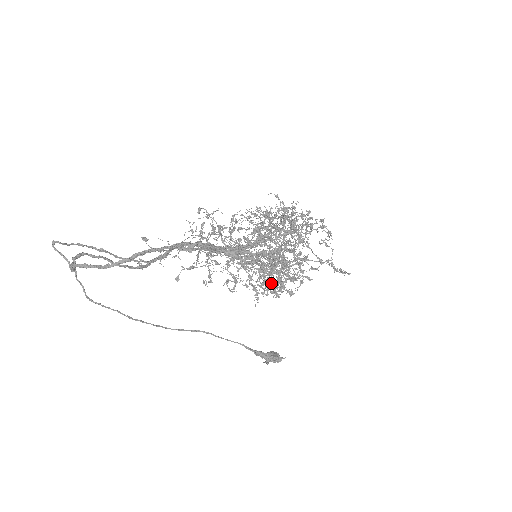
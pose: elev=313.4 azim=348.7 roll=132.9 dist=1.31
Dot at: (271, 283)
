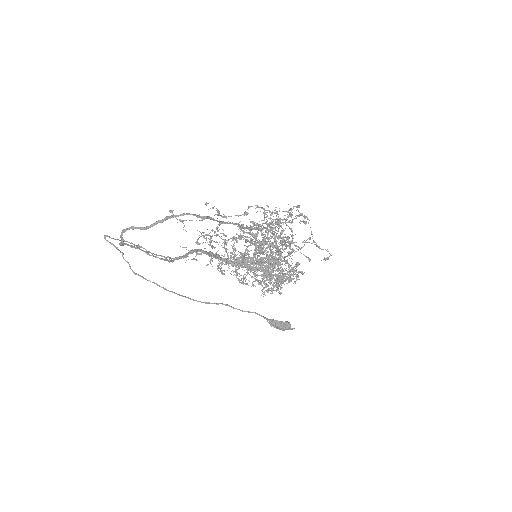
Dot at: (272, 278)
